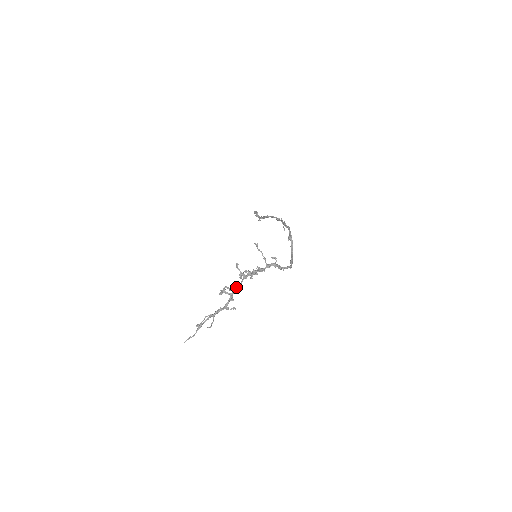
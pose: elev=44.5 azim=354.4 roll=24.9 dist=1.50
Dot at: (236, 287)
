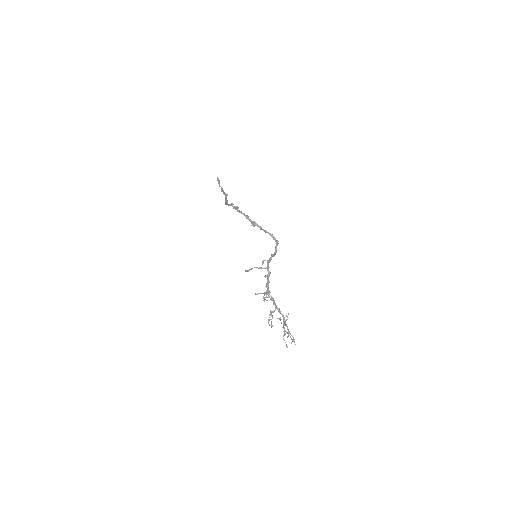
Dot at: (273, 302)
